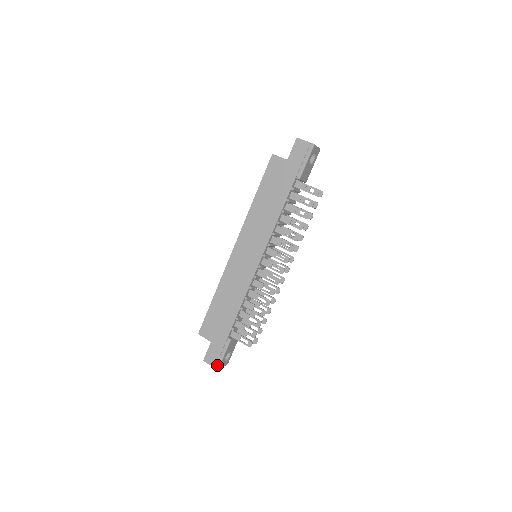
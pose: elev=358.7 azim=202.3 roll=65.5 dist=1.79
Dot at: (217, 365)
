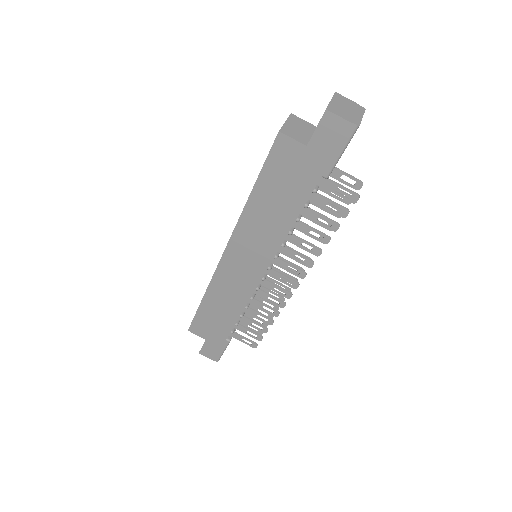
Dot at: (216, 359)
